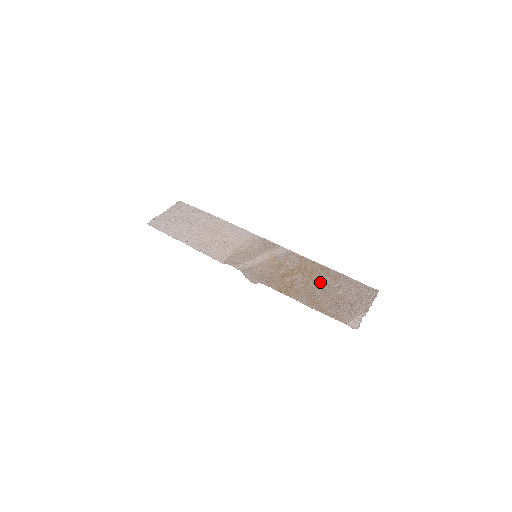
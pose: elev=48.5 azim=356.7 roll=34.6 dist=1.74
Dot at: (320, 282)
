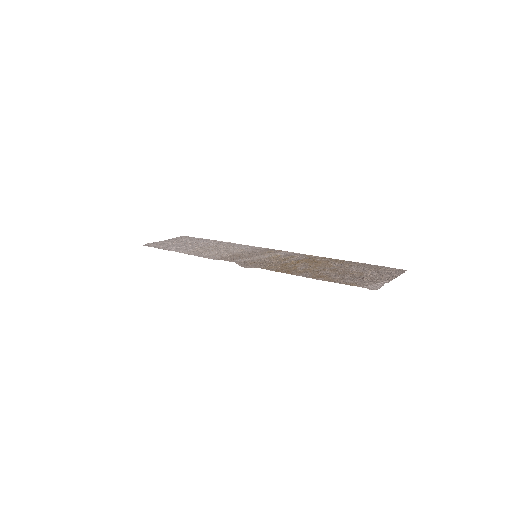
Dot at: (330, 266)
